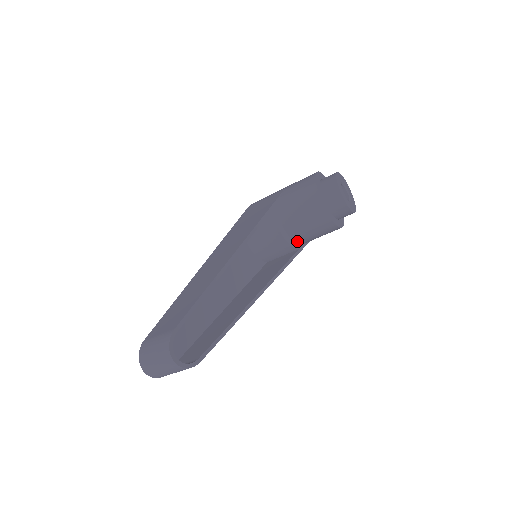
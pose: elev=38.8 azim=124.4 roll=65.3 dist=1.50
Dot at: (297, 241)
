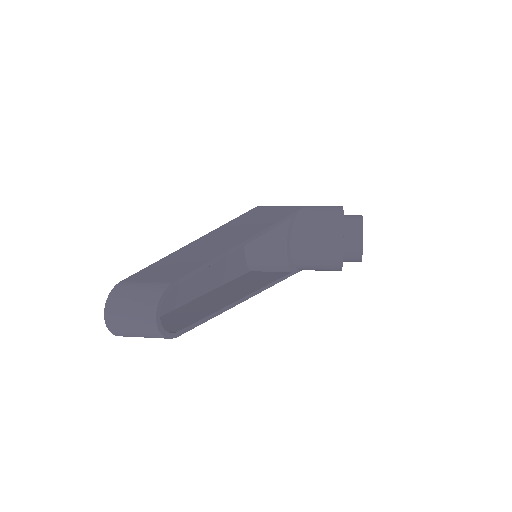
Dot at: (294, 263)
